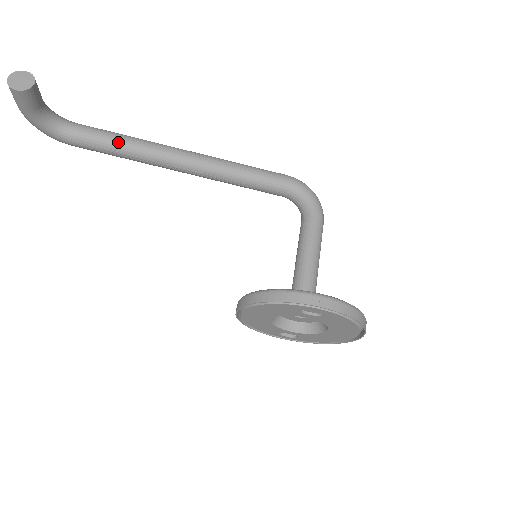
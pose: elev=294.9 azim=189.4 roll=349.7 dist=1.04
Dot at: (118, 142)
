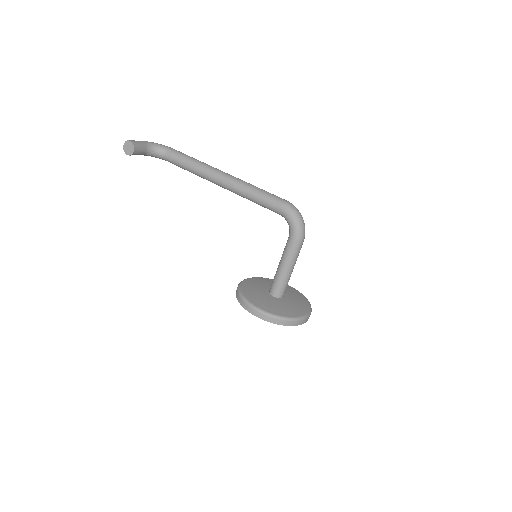
Dot at: (188, 168)
